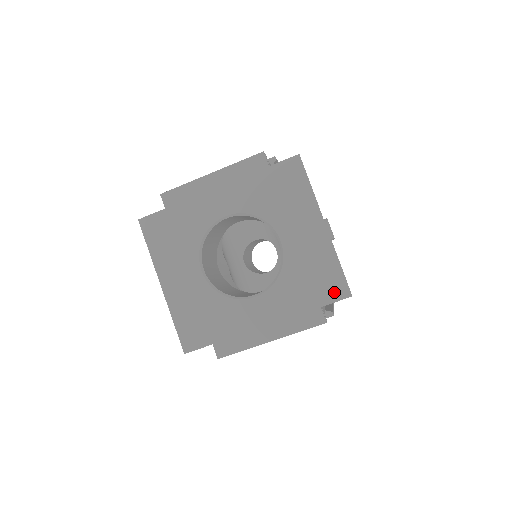
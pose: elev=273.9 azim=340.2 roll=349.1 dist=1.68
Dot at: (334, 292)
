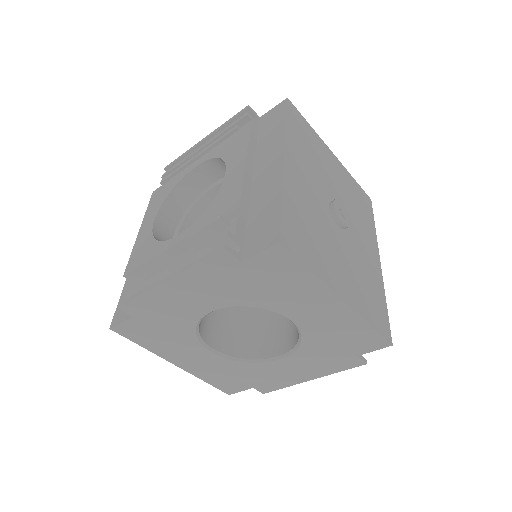
Dot at: (370, 346)
